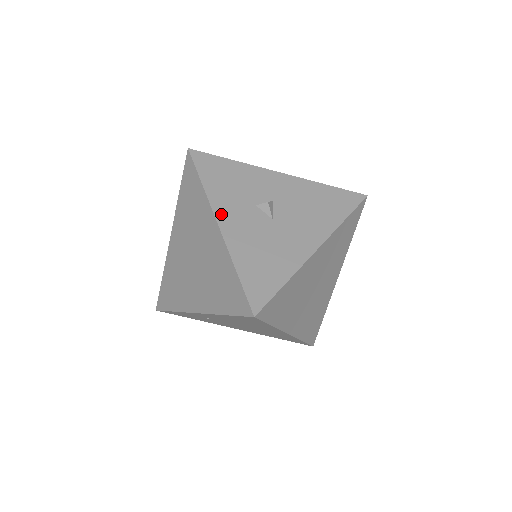
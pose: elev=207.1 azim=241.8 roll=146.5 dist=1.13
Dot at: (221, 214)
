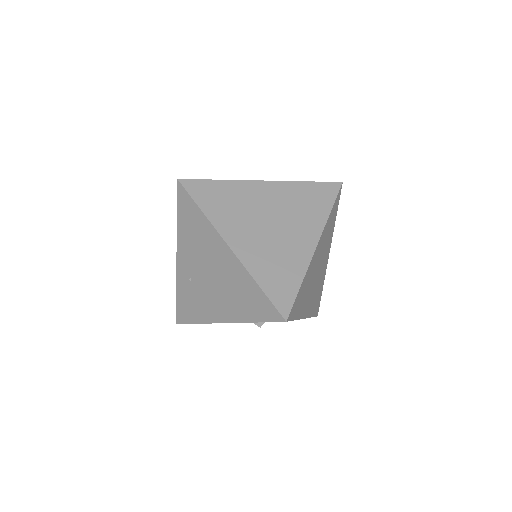
Dot at: occluded
